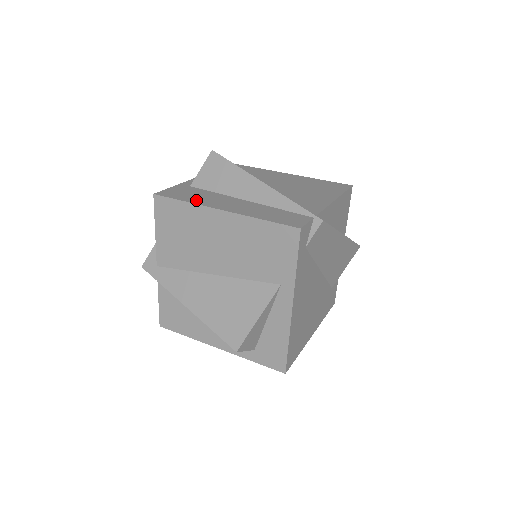
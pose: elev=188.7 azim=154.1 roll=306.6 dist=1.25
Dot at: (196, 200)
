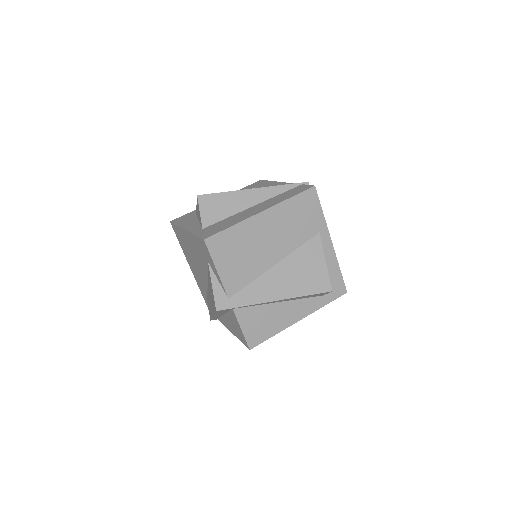
Dot at: (235, 222)
